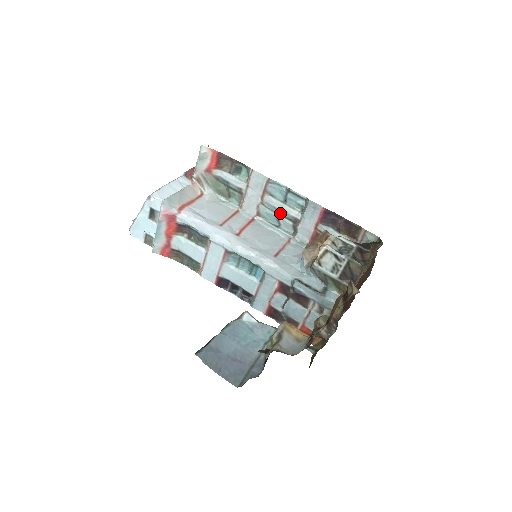
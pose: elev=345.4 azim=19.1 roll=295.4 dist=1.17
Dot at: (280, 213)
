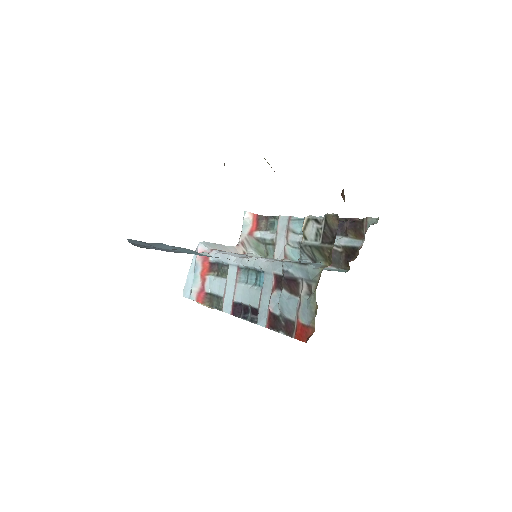
Dot at: occluded
